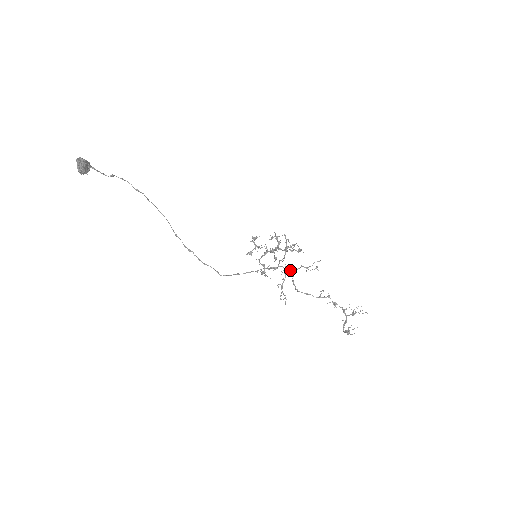
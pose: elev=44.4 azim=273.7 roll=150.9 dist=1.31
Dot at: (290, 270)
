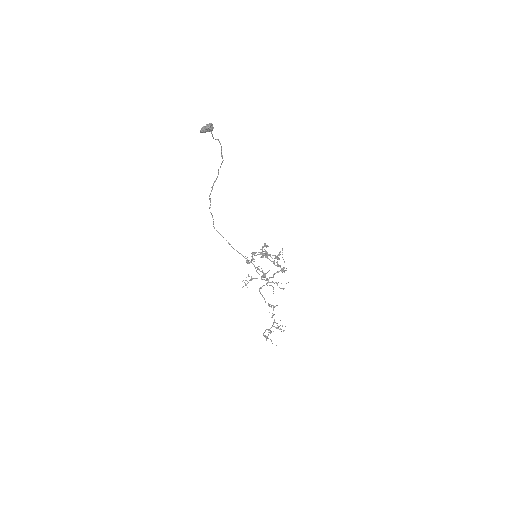
Dot at: (268, 280)
